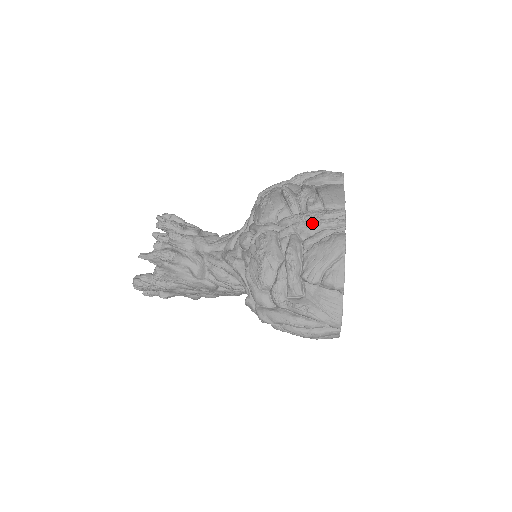
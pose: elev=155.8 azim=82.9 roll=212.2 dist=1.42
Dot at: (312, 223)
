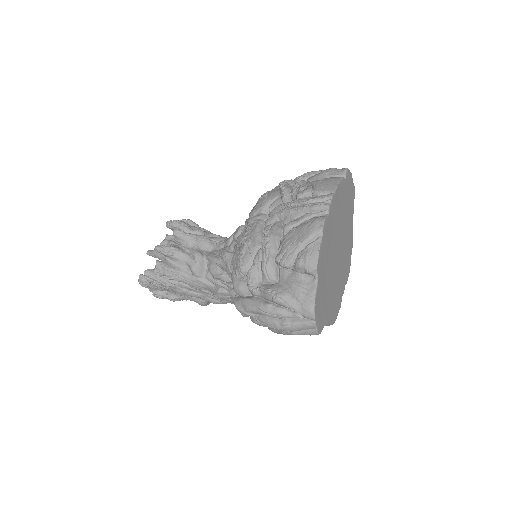
Dot at: (295, 208)
